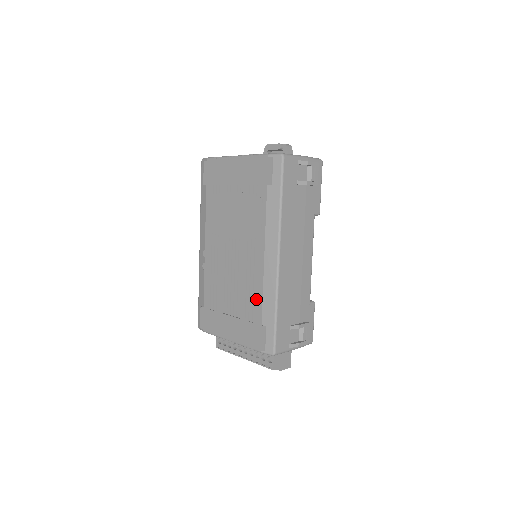
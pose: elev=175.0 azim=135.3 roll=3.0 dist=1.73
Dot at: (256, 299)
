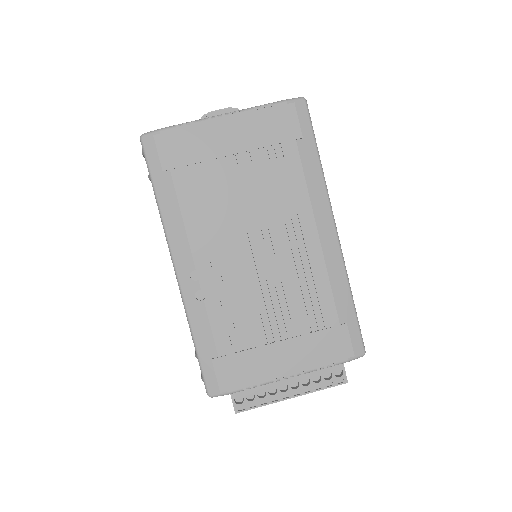
Dot at: (321, 295)
